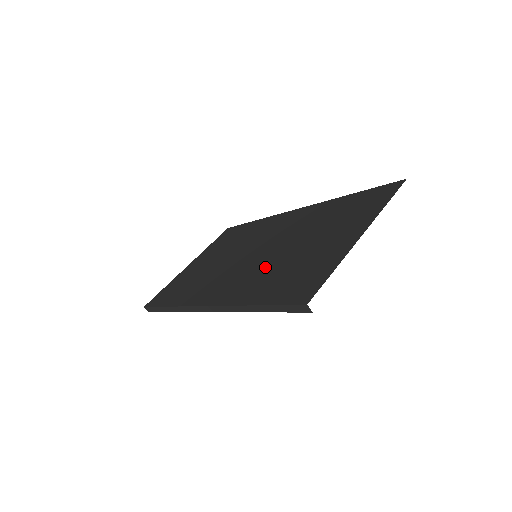
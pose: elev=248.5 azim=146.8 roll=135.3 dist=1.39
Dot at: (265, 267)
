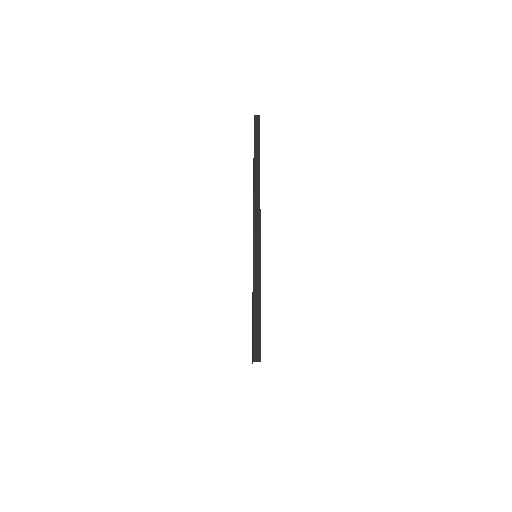
Dot at: occluded
